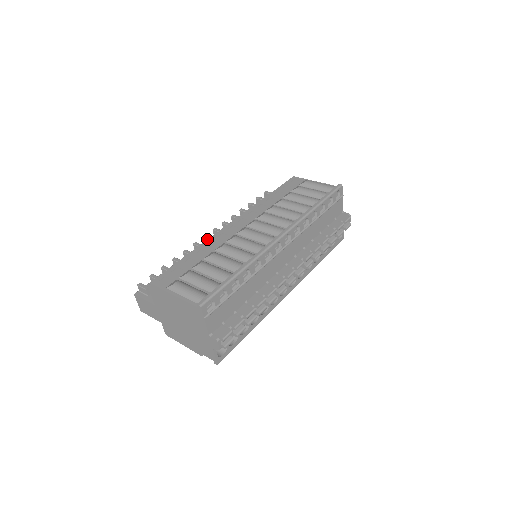
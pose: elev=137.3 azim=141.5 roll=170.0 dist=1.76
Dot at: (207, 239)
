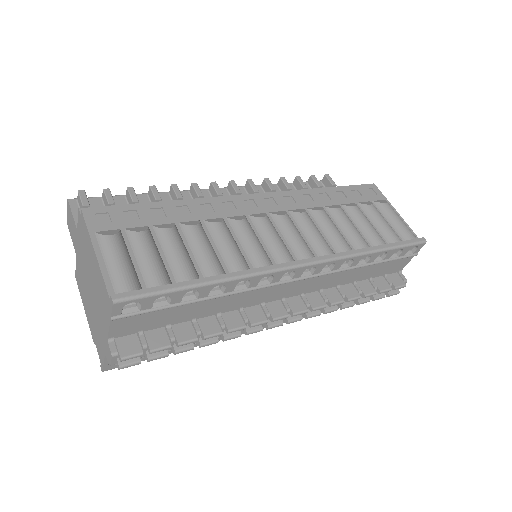
Dot at: (214, 189)
